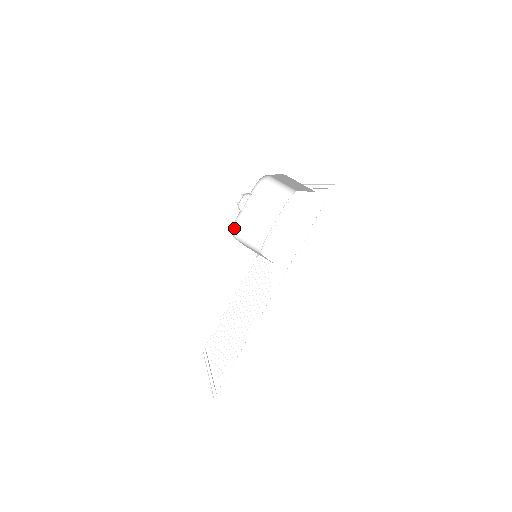
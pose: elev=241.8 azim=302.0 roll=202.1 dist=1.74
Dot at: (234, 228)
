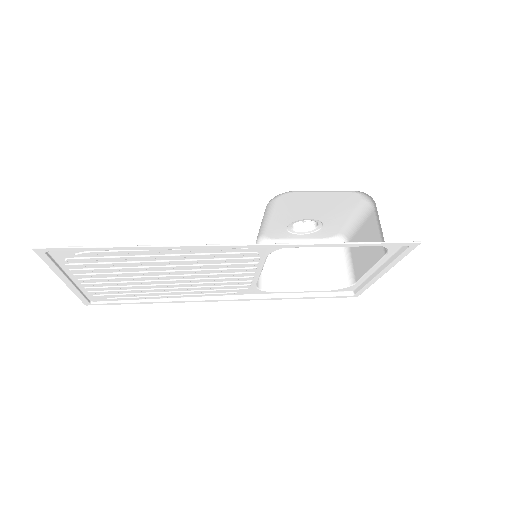
Dot at: occluded
